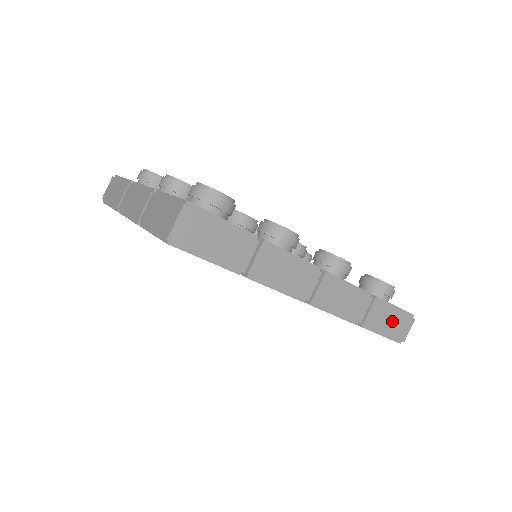
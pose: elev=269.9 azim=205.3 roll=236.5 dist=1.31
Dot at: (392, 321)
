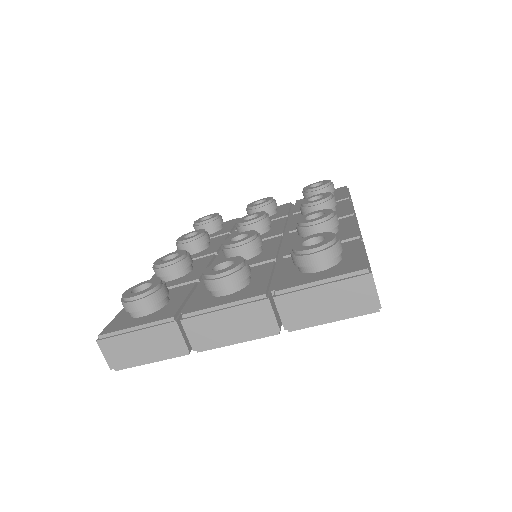
Dot at: occluded
